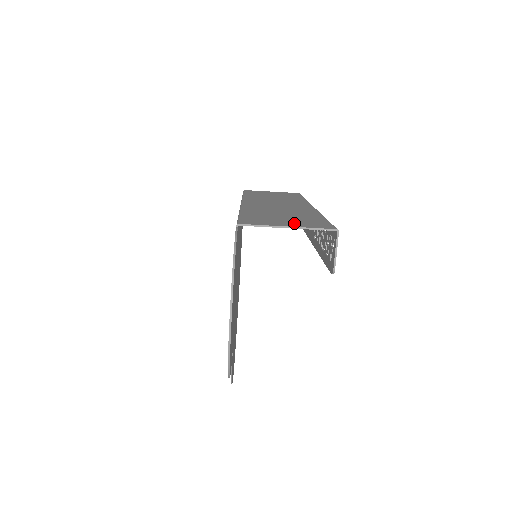
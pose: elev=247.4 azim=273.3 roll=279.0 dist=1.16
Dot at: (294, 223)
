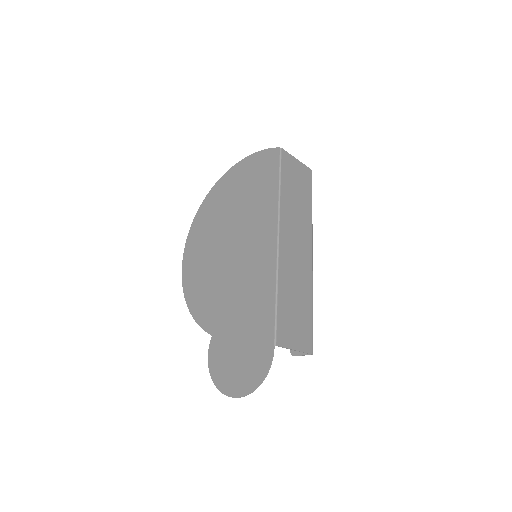
Dot at: (299, 338)
